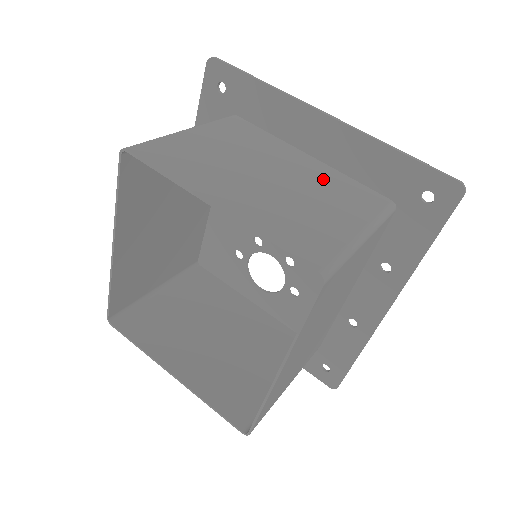
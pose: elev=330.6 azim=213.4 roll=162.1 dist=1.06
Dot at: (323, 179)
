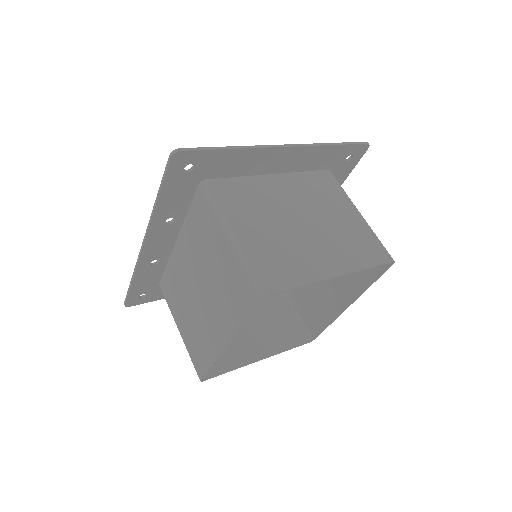
Dot at: (305, 190)
